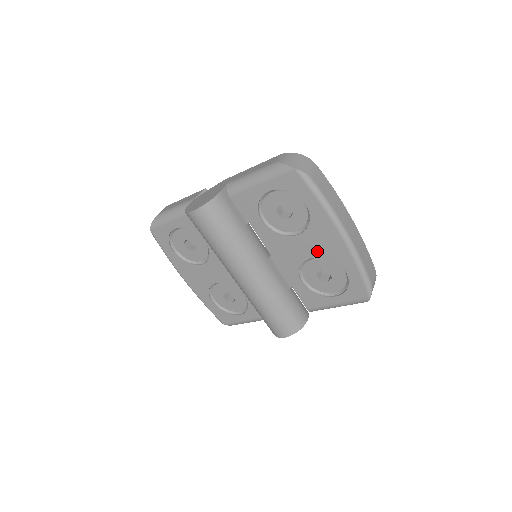
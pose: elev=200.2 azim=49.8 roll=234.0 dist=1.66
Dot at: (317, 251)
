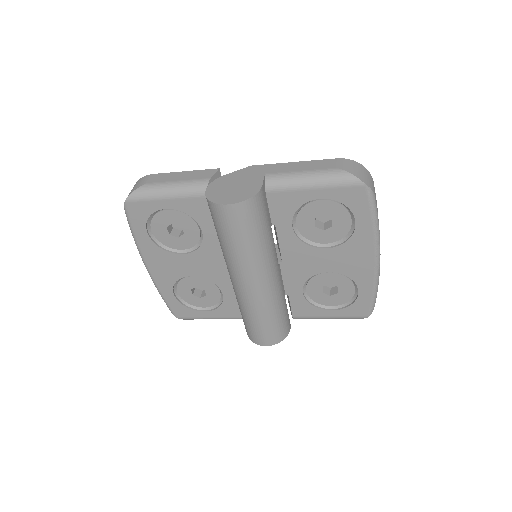
Dot at: (339, 267)
